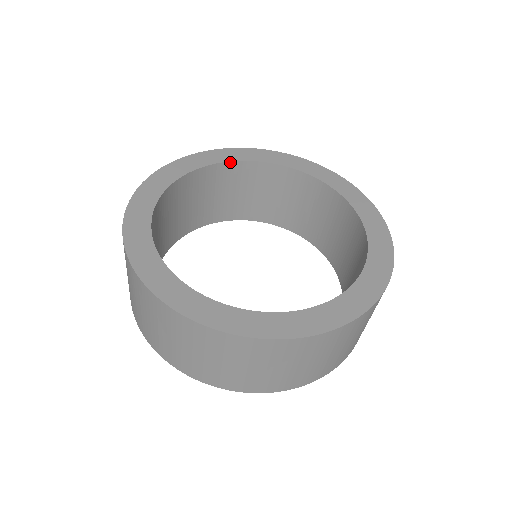
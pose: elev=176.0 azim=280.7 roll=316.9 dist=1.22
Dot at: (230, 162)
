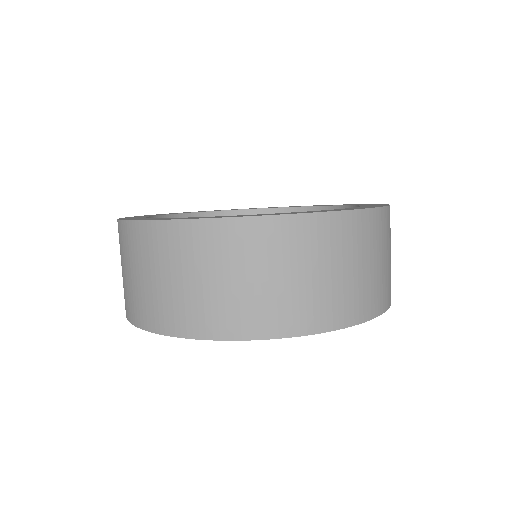
Dot at: (163, 216)
